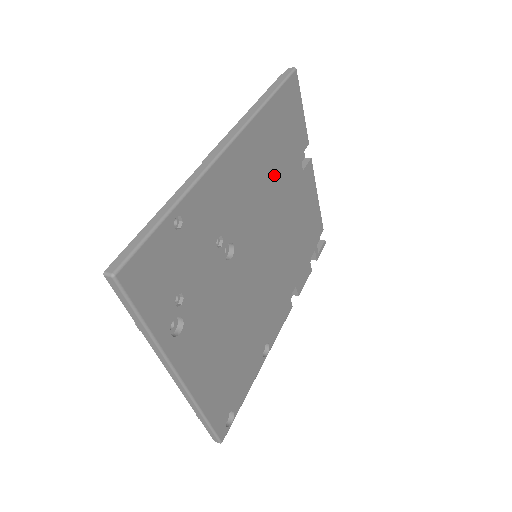
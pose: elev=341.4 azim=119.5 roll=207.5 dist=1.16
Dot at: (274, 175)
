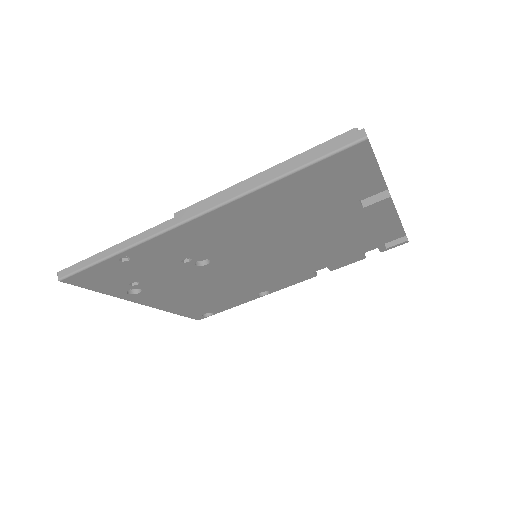
Dot at: (291, 219)
